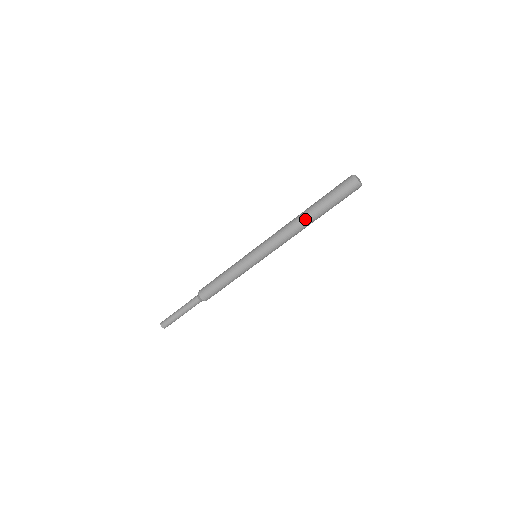
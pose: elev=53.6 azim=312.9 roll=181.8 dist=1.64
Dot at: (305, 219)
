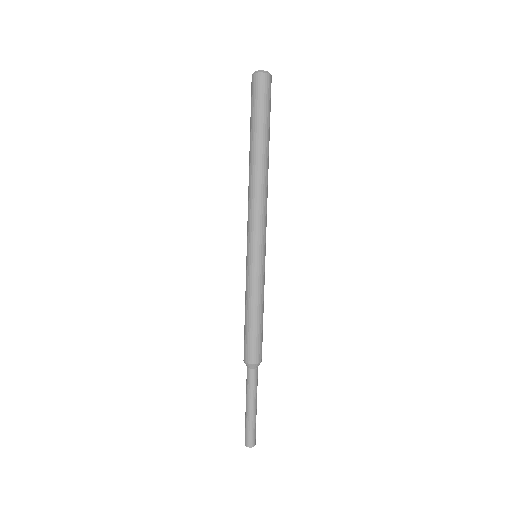
Dot at: (260, 161)
